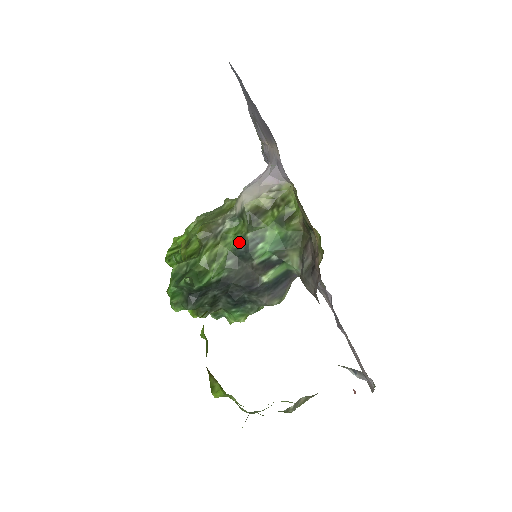
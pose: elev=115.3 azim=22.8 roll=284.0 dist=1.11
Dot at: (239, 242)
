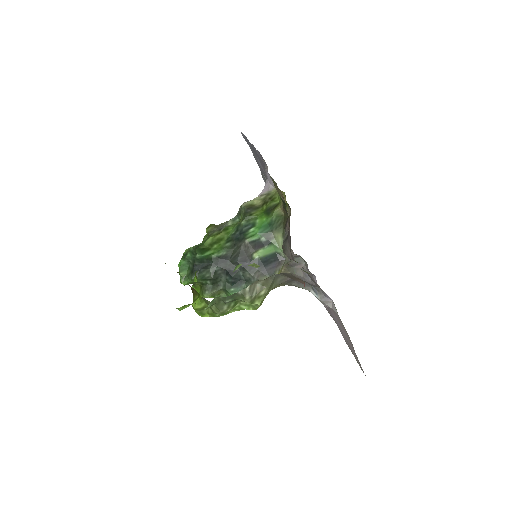
Dot at: (236, 229)
